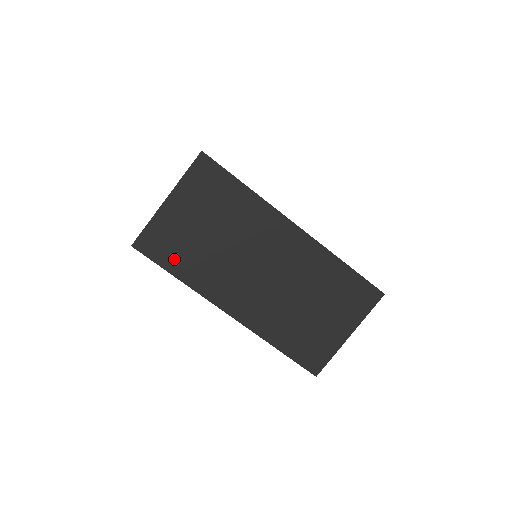
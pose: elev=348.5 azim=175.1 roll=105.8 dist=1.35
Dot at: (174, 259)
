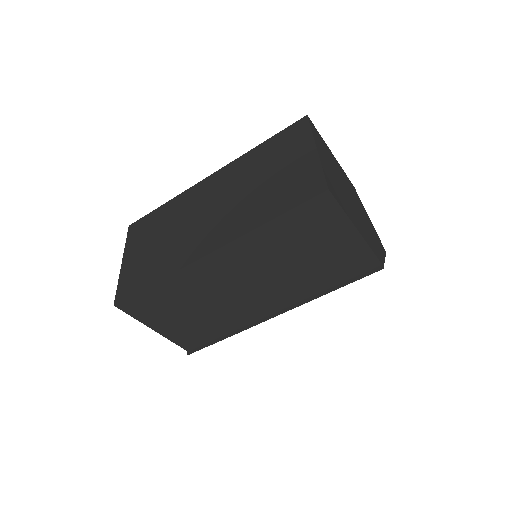
Dot at: (146, 278)
